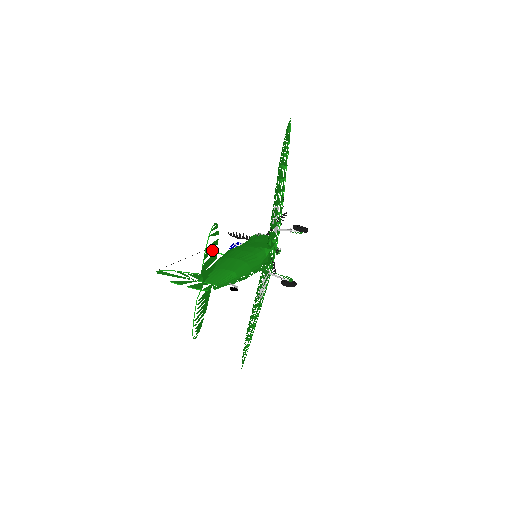
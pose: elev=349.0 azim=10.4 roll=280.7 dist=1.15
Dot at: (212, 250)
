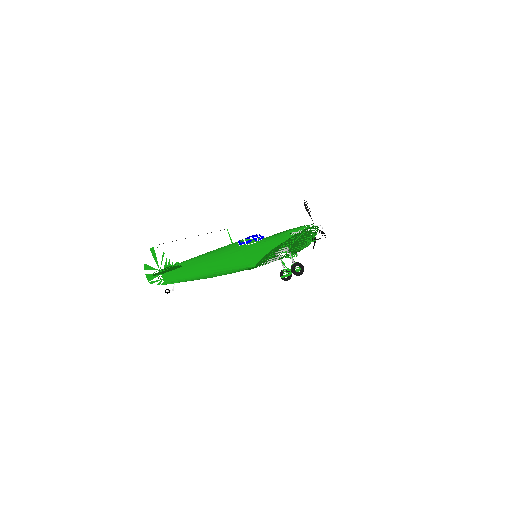
Dot at: (168, 269)
